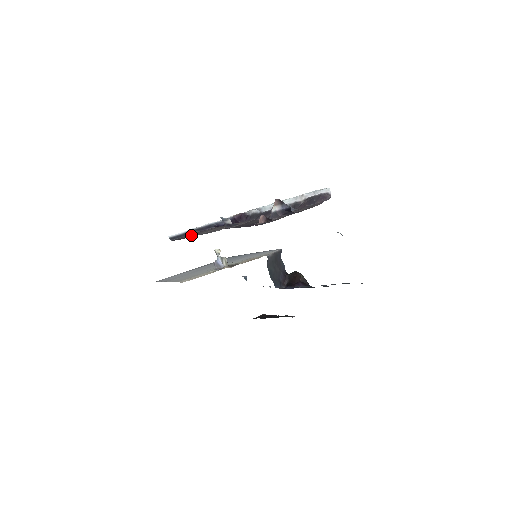
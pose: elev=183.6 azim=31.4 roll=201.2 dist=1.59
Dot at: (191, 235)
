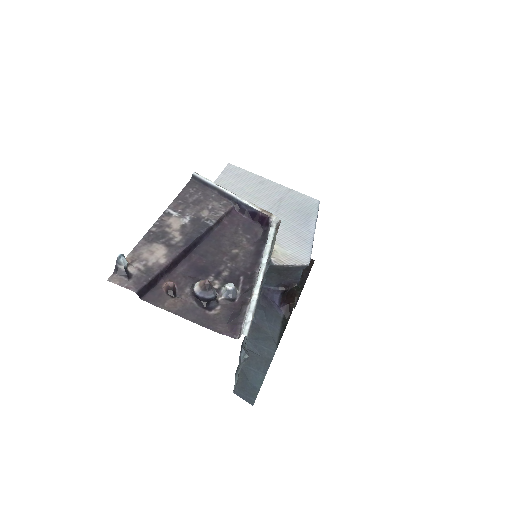
Dot at: (194, 197)
